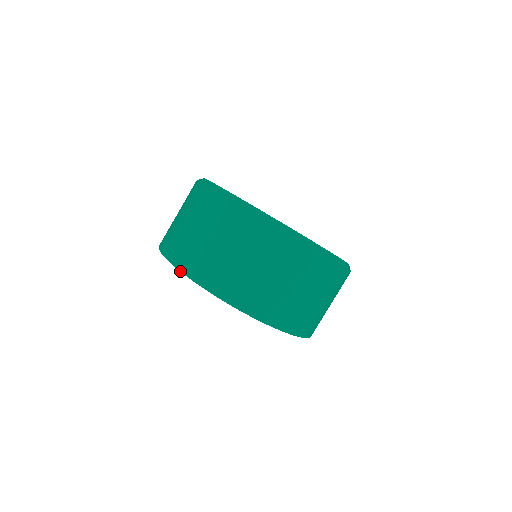
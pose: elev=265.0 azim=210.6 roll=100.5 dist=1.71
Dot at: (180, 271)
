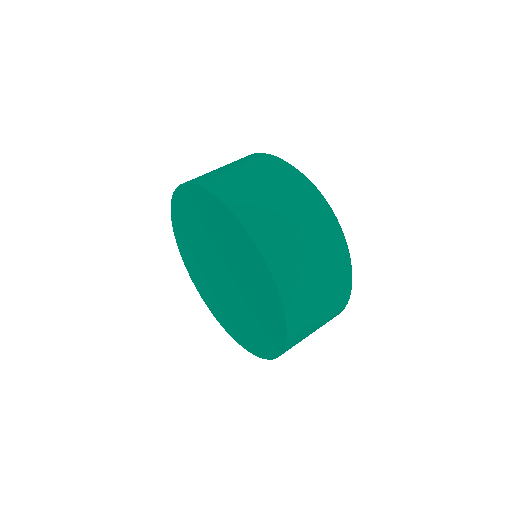
Dot at: (171, 200)
